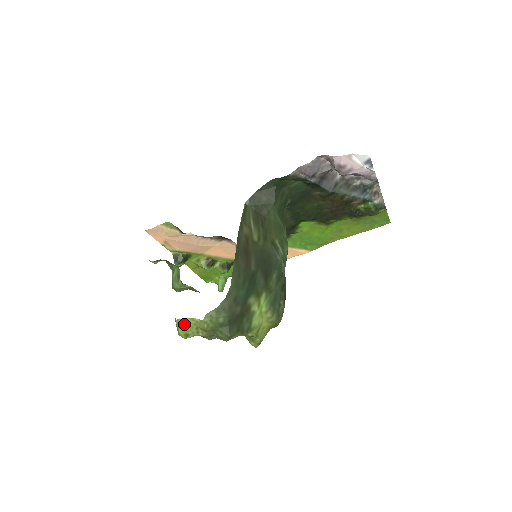
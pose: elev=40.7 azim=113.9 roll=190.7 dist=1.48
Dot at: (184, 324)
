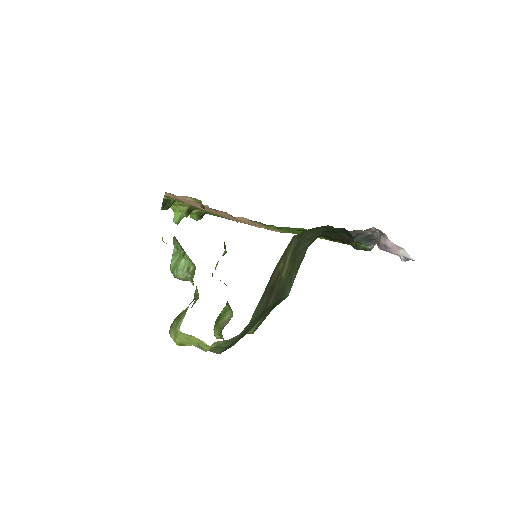
Dot at: (186, 338)
